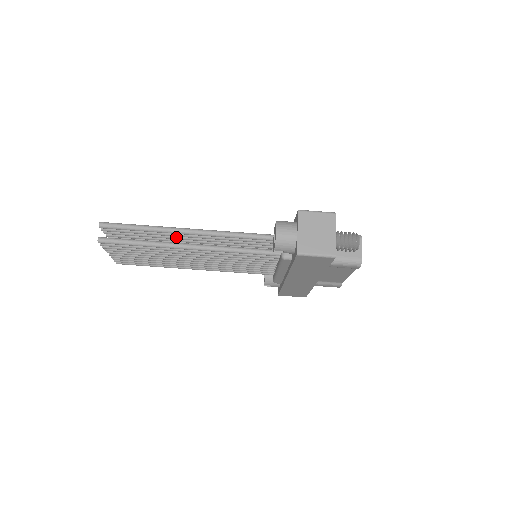
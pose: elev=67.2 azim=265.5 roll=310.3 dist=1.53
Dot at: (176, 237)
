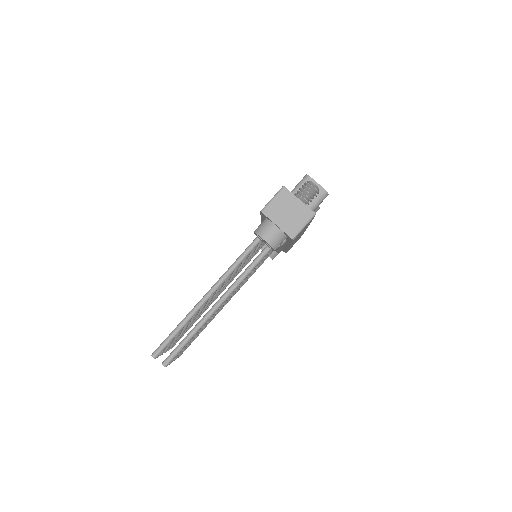
Dot at: (202, 307)
